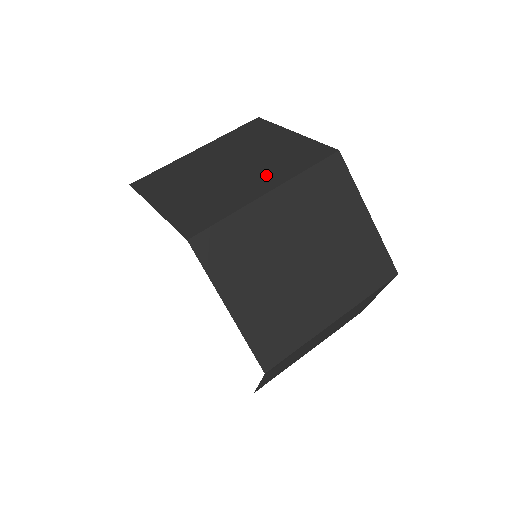
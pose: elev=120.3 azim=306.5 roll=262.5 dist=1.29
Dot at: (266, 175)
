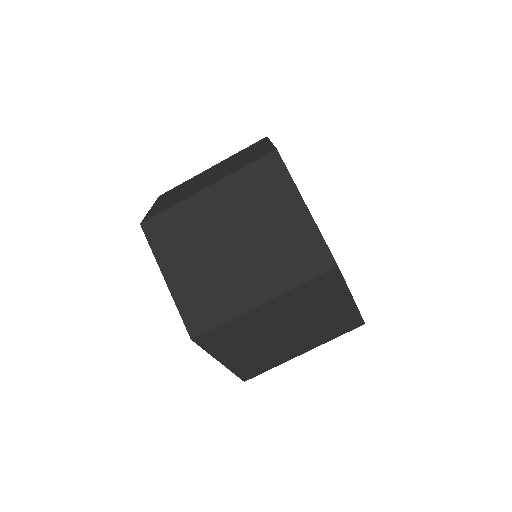
Dot at: (309, 341)
